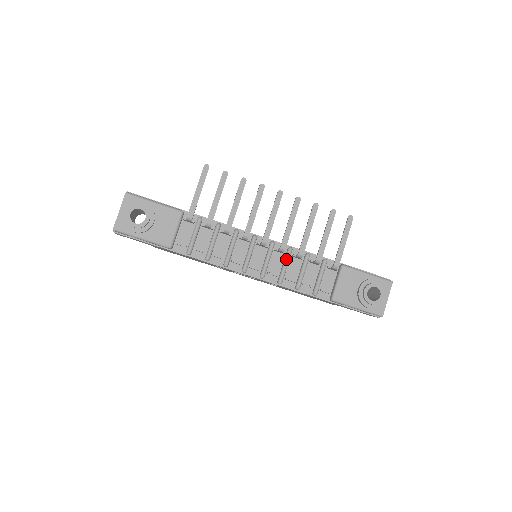
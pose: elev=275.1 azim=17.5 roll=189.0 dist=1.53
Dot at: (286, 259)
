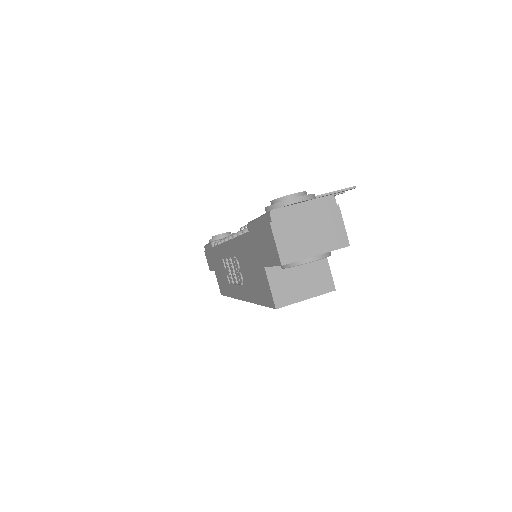
Dot at: occluded
